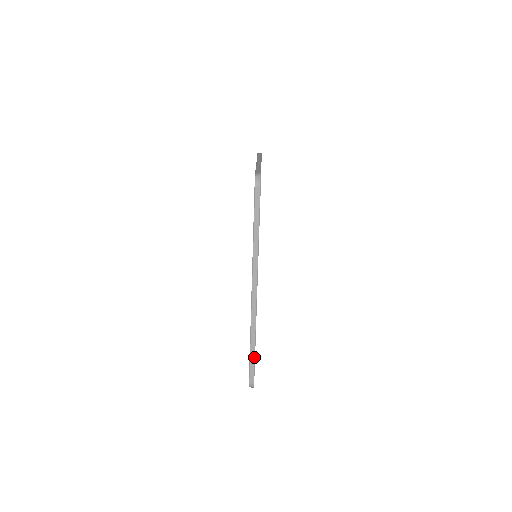
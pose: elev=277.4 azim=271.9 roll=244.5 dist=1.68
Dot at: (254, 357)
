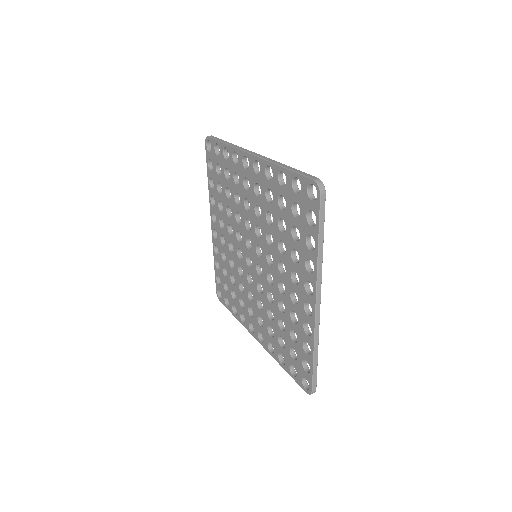
Dot at: (296, 170)
